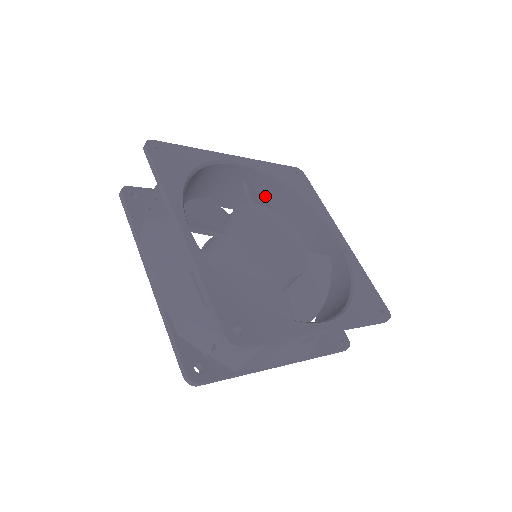
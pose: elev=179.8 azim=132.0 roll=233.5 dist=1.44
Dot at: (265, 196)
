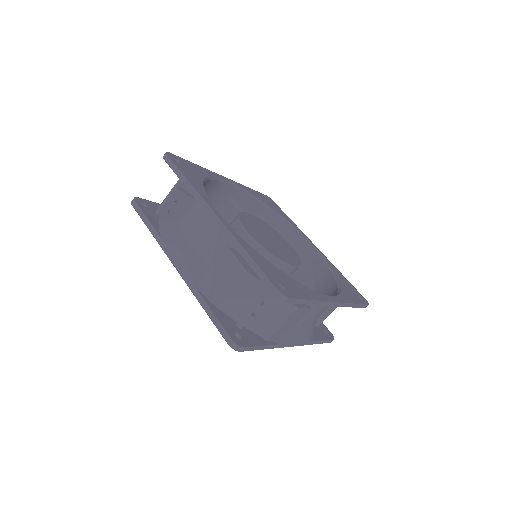
Dot at: occluded
